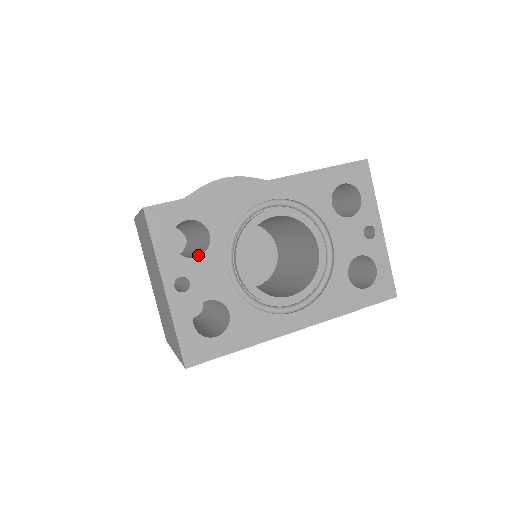
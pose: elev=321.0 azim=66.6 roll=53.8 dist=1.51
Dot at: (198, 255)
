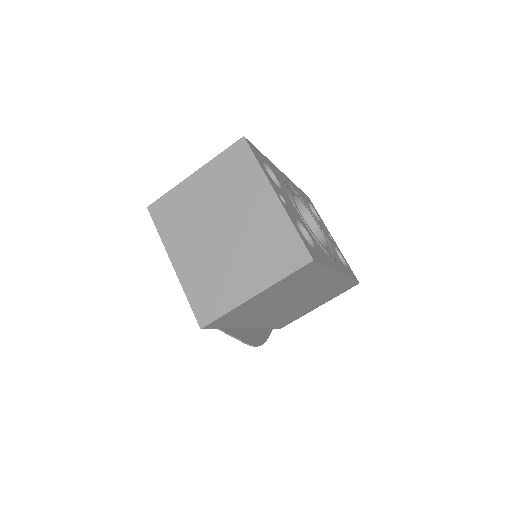
Dot at: occluded
